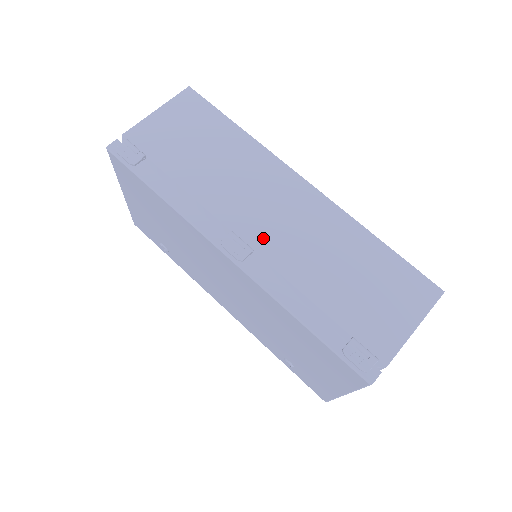
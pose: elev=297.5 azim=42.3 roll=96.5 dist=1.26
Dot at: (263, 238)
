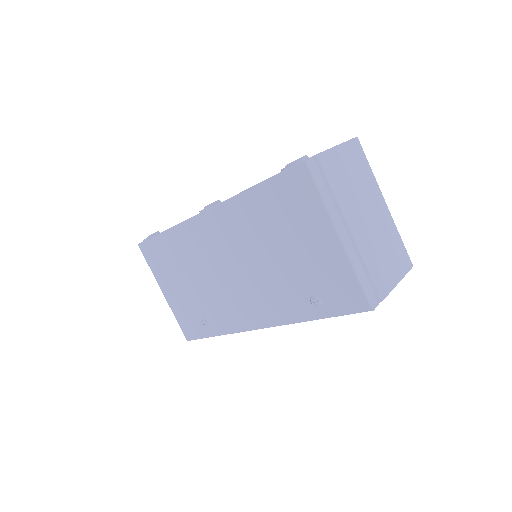
Dot at: occluded
